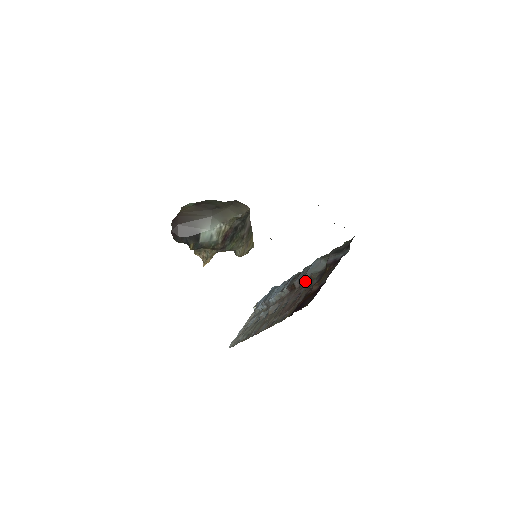
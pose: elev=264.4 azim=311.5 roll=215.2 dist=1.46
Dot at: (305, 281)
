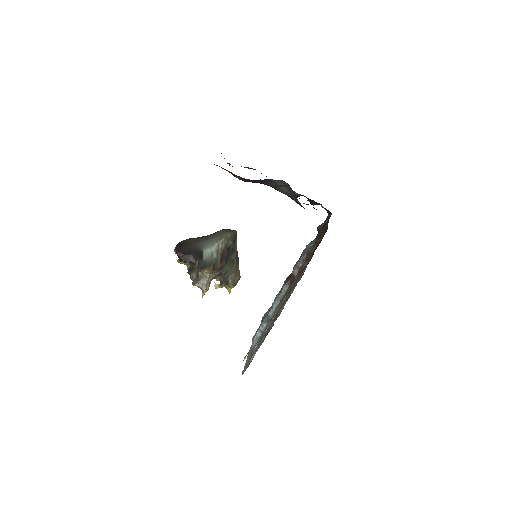
Dot at: (302, 262)
